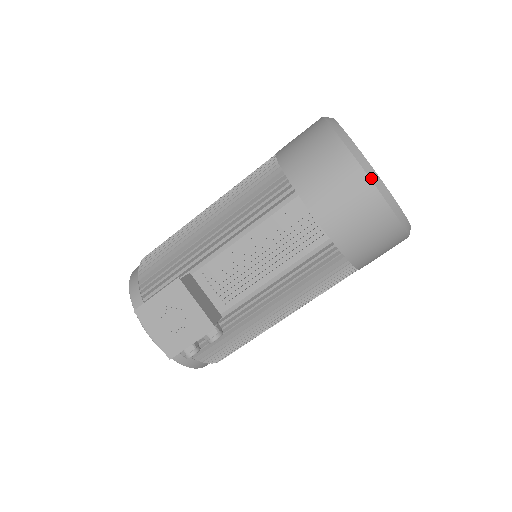
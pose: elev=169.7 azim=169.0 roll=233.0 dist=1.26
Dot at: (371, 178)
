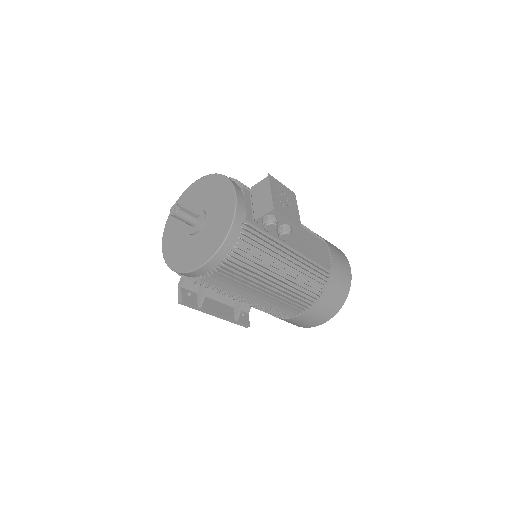
Dot at: (350, 268)
